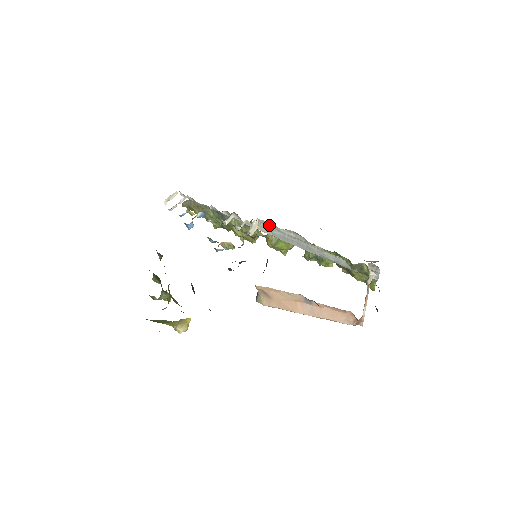
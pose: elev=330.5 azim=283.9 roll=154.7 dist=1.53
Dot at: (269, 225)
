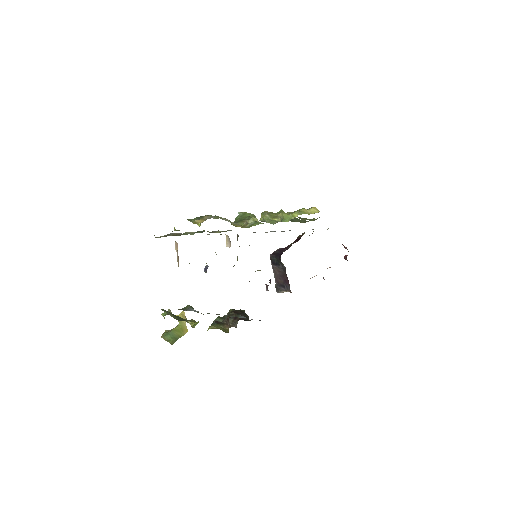
Dot at: occluded
